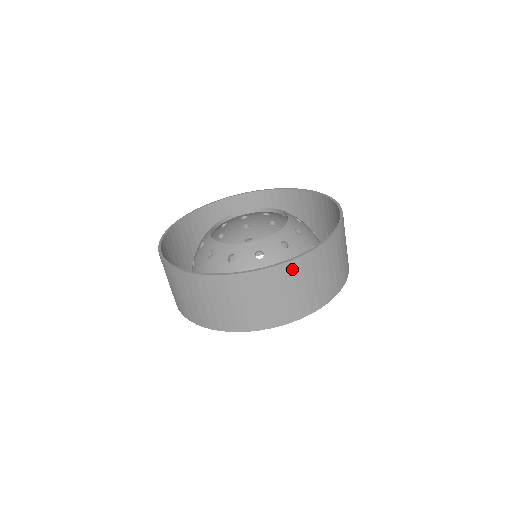
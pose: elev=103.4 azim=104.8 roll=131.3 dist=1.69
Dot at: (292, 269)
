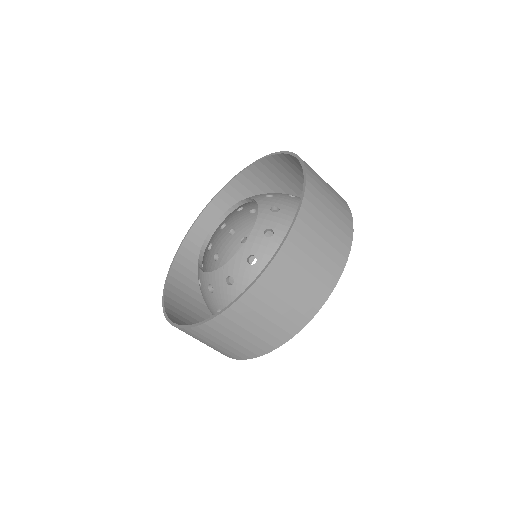
Dot at: (311, 203)
